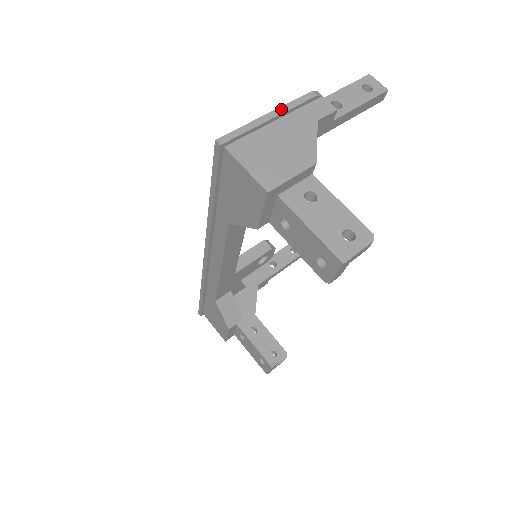
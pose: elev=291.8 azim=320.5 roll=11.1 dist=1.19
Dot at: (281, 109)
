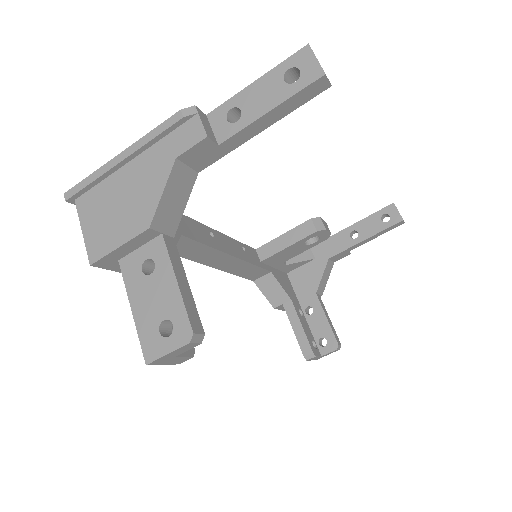
Dot at: (136, 145)
